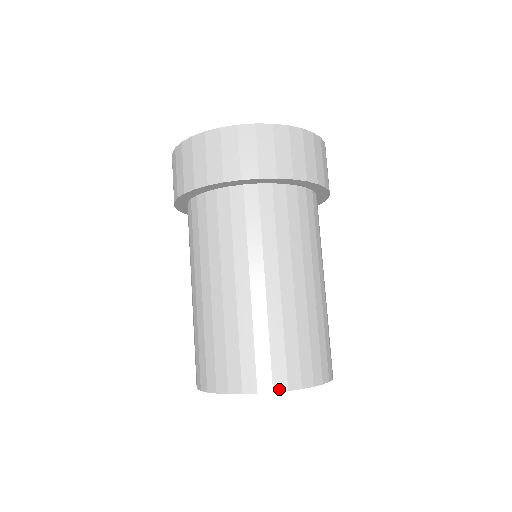
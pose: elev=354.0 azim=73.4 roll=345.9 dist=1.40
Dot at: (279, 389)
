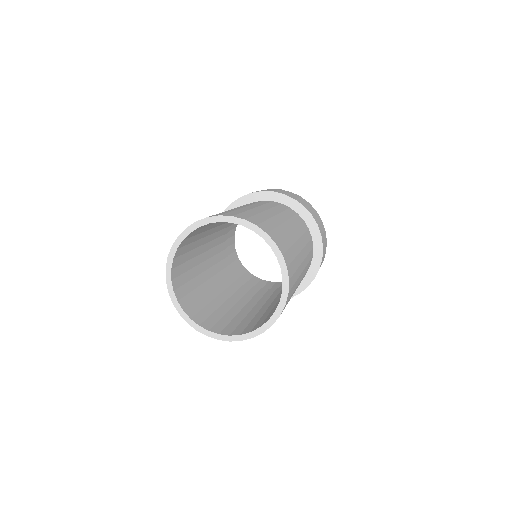
Dot at: (202, 219)
